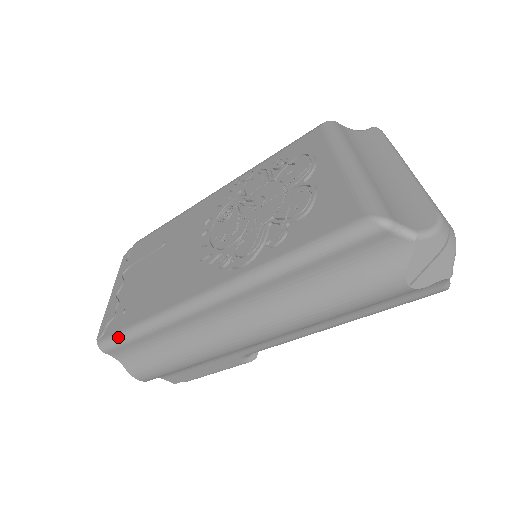
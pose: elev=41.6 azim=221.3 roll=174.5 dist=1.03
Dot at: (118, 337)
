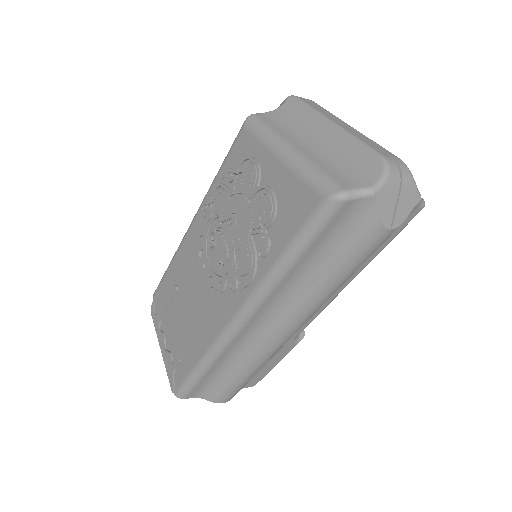
Dot at: (188, 383)
